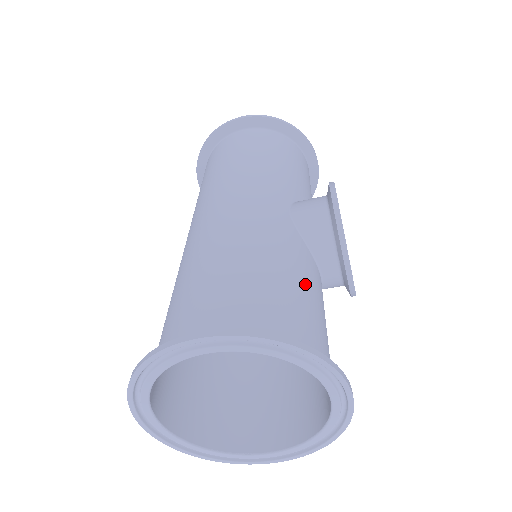
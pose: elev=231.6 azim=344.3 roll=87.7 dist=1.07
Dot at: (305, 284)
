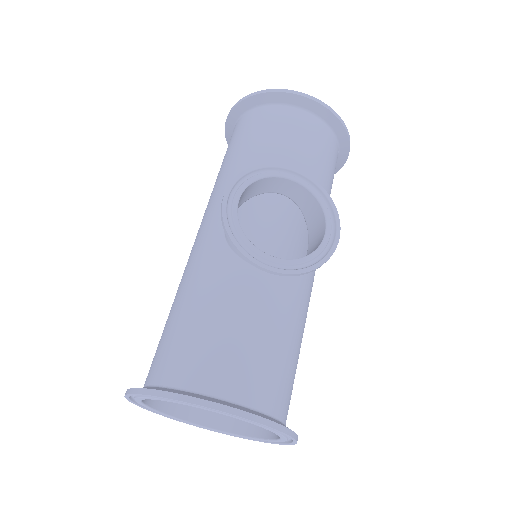
Dot at: (212, 309)
